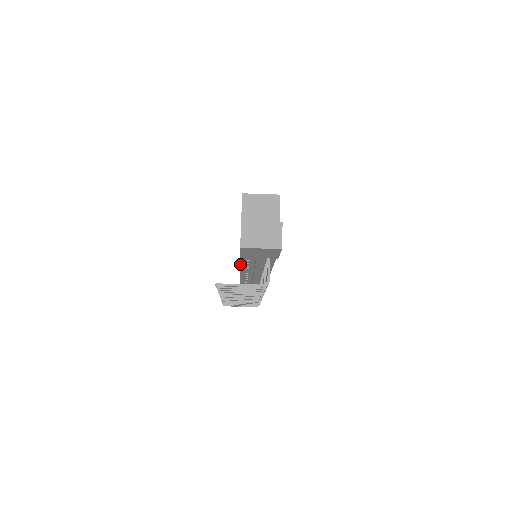
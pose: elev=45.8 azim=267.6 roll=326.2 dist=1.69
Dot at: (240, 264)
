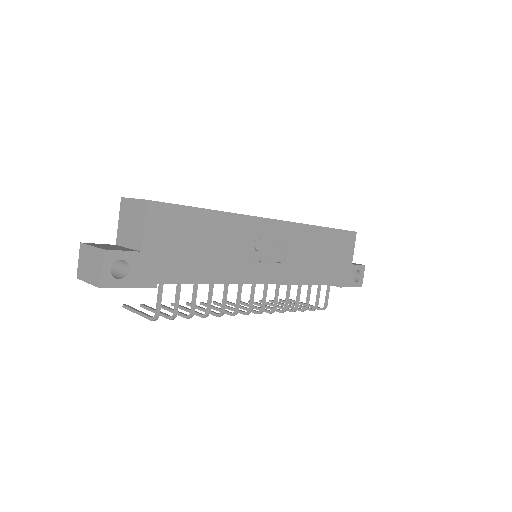
Dot at: occluded
